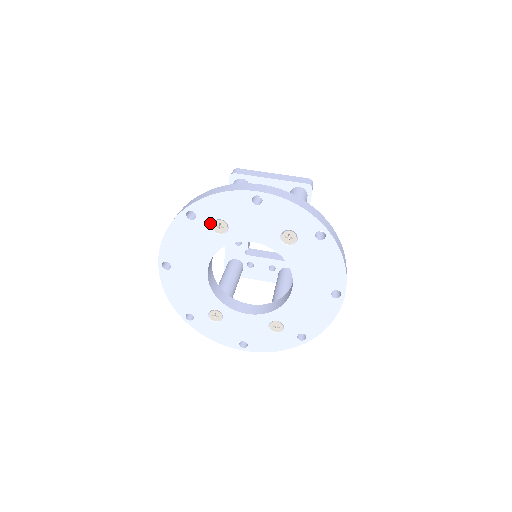
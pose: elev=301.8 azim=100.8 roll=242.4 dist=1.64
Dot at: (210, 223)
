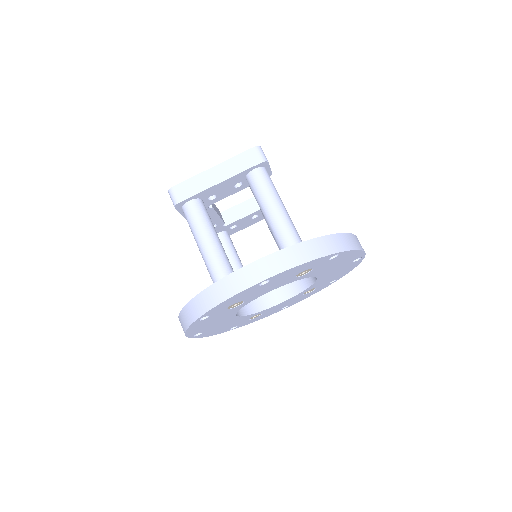
Dot at: (225, 310)
